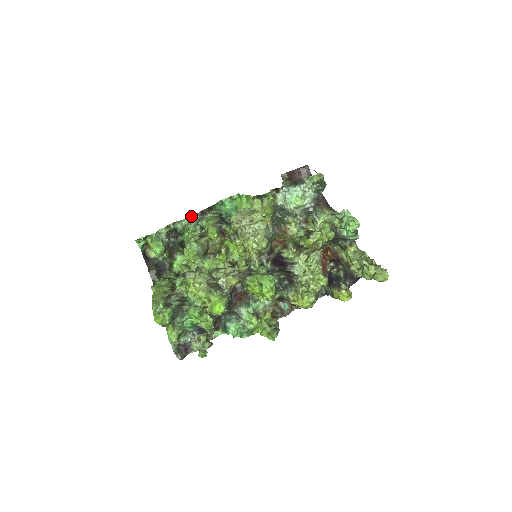
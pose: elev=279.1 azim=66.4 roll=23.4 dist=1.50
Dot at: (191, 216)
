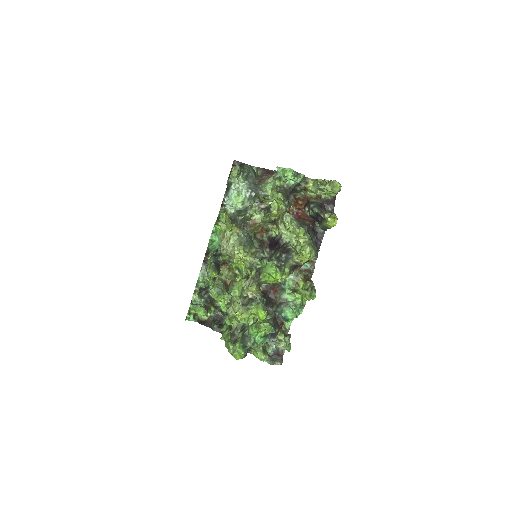
Dot at: (200, 271)
